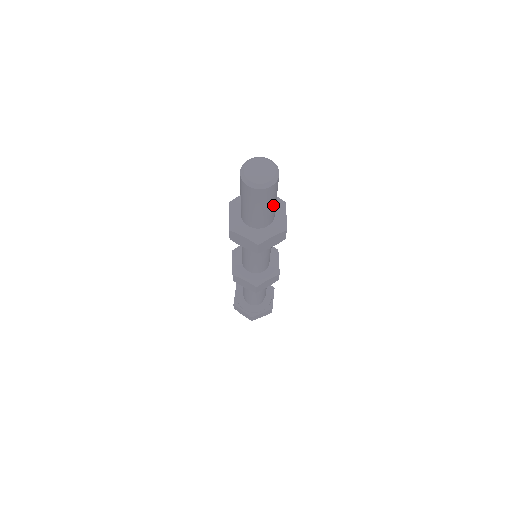
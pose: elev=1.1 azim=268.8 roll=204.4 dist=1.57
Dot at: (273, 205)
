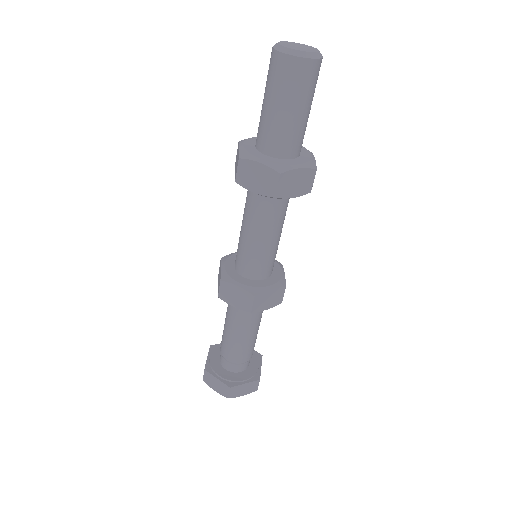
Dot at: (306, 114)
